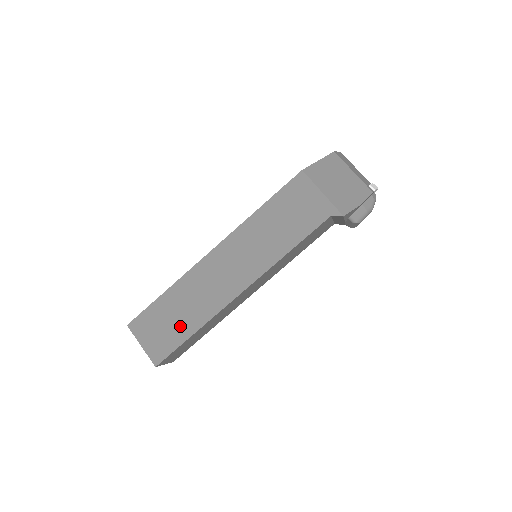
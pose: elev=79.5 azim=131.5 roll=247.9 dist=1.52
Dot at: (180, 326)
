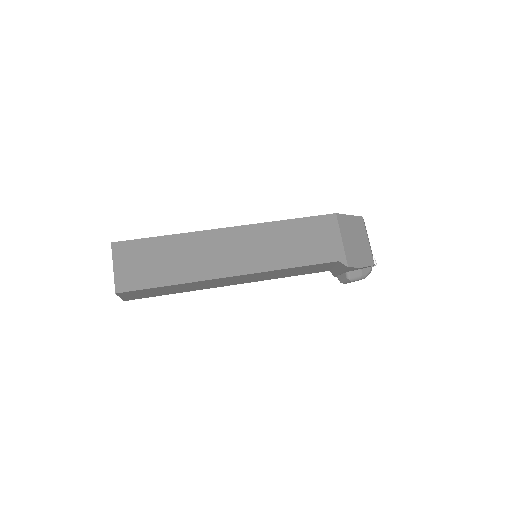
Dot at: (161, 272)
